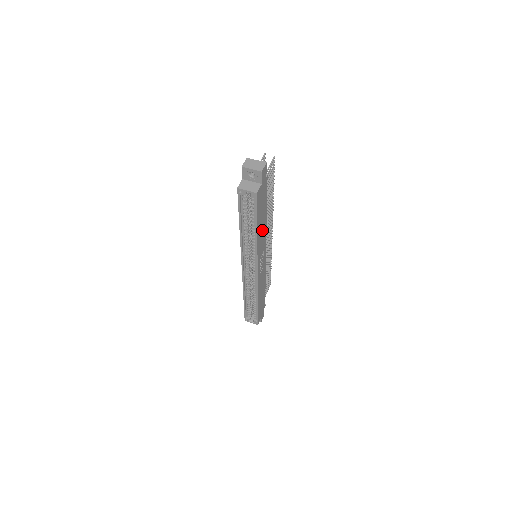
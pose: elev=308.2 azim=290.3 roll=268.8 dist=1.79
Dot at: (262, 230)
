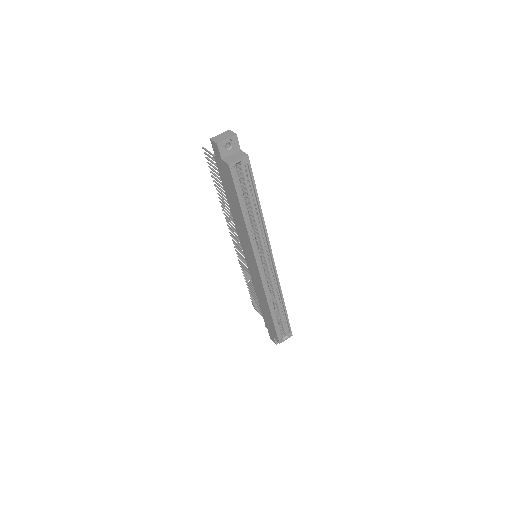
Dot at: occluded
